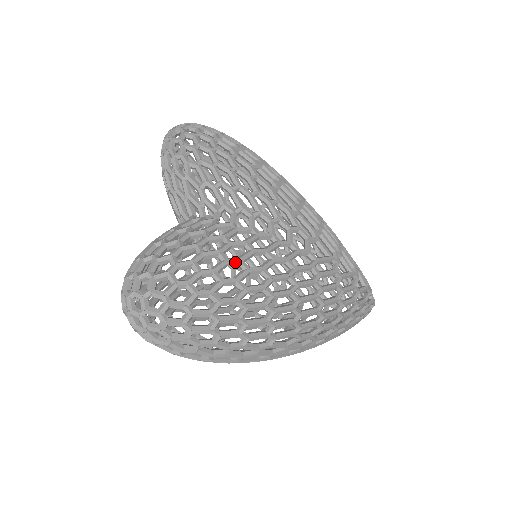
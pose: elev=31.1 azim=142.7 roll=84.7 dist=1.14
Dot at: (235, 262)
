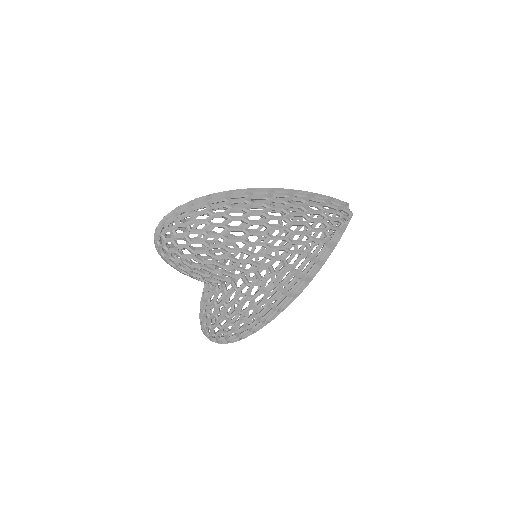
Dot at: occluded
